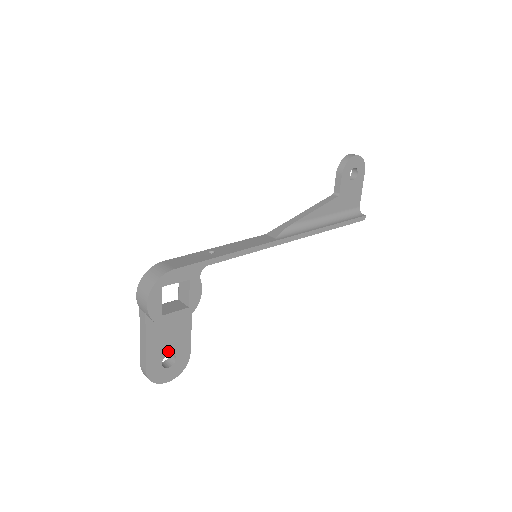
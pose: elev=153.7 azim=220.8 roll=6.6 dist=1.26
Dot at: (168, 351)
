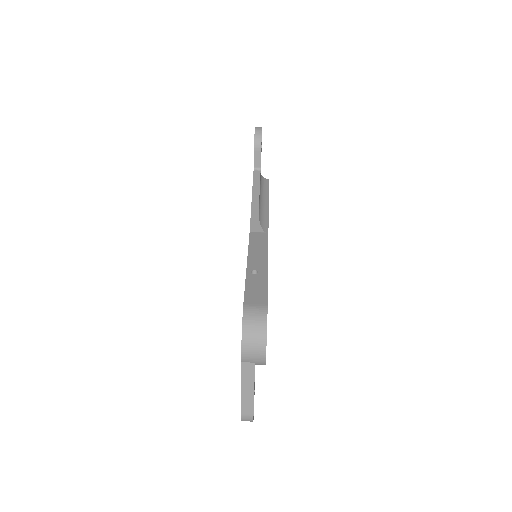
Dot at: occluded
